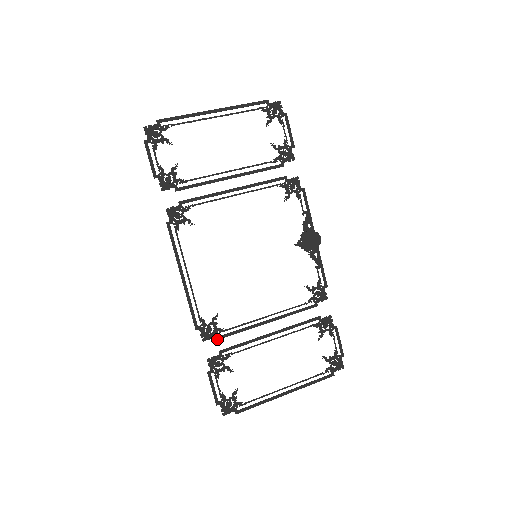
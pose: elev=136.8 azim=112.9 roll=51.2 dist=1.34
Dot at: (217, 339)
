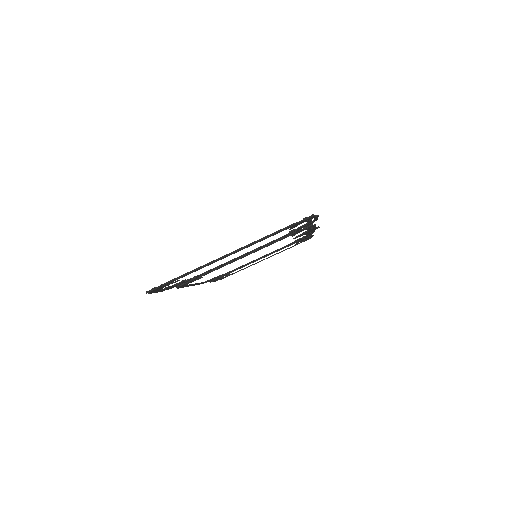
Dot at: (218, 277)
